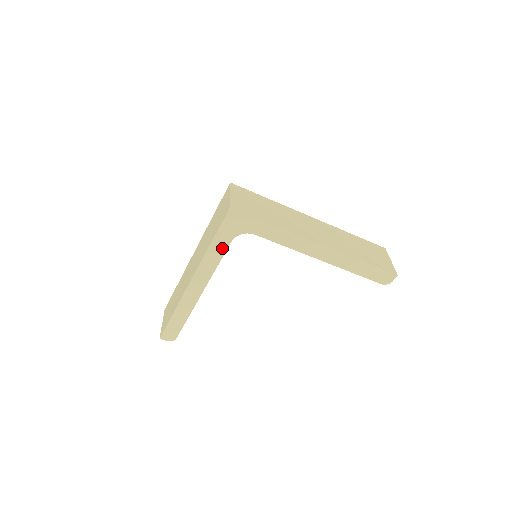
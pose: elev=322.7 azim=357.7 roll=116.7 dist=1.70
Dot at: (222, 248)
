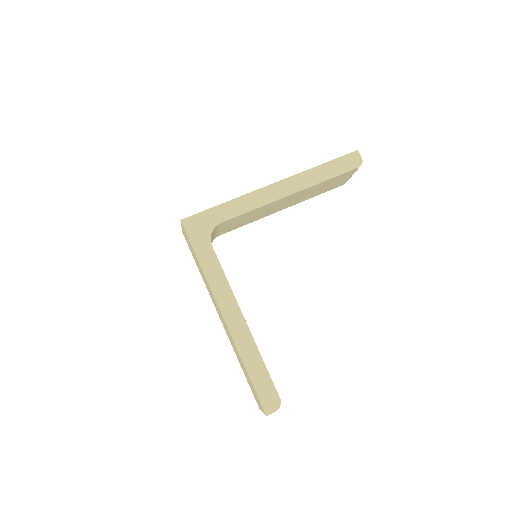
Dot at: (212, 259)
